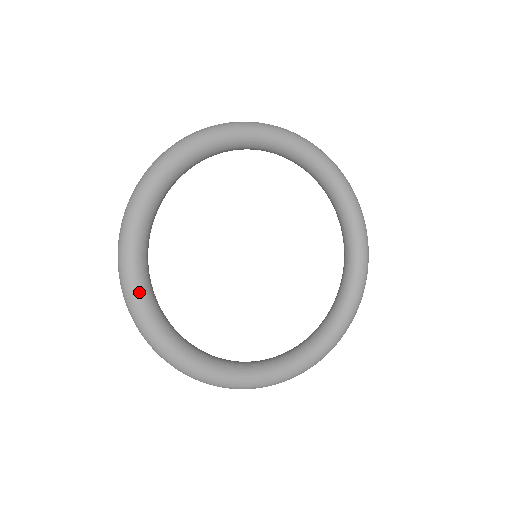
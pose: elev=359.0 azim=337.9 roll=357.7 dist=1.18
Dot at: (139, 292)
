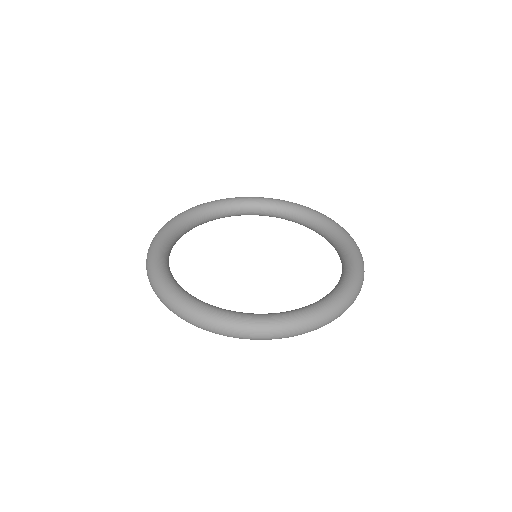
Dot at: (163, 277)
